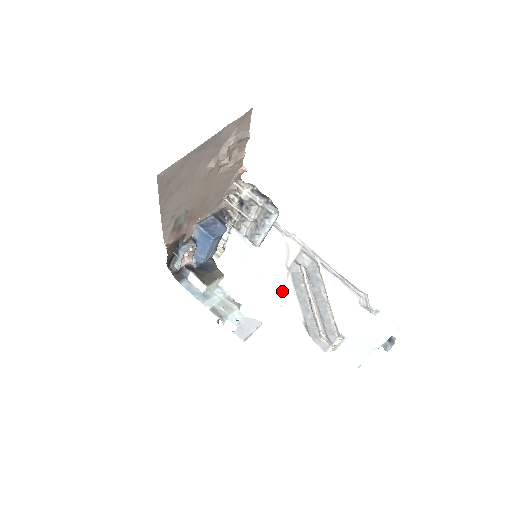
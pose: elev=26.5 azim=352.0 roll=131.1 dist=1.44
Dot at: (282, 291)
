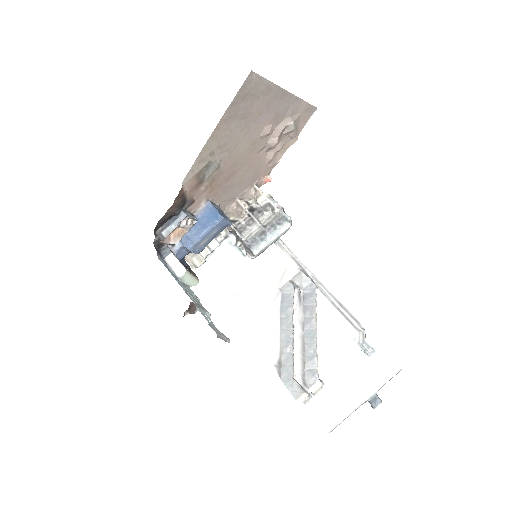
Dot at: (260, 318)
